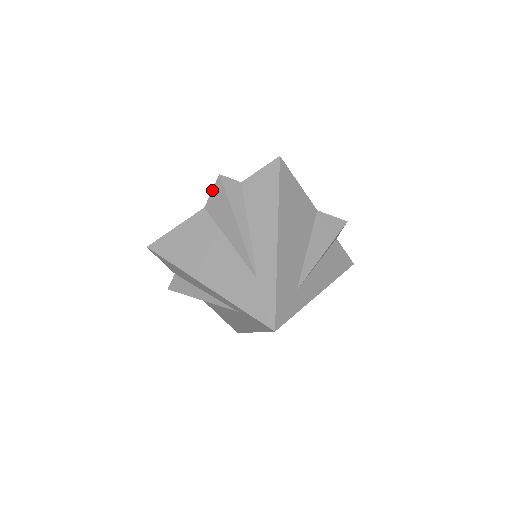
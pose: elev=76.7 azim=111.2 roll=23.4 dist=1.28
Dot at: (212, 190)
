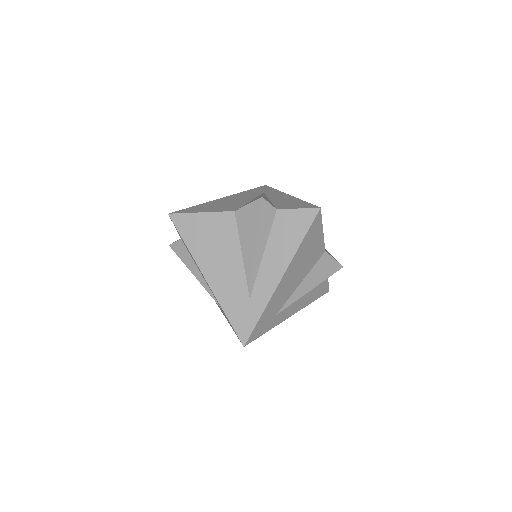
Dot at: (249, 204)
